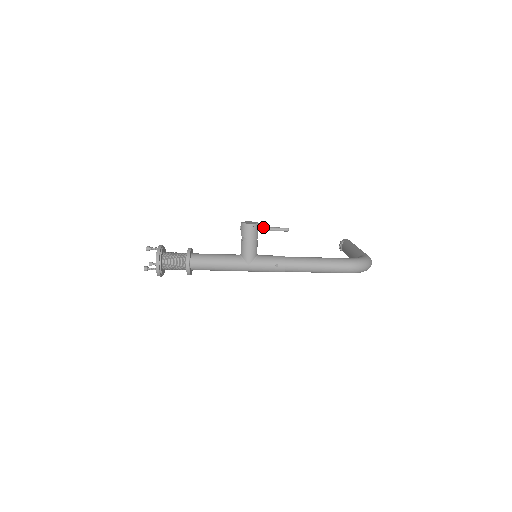
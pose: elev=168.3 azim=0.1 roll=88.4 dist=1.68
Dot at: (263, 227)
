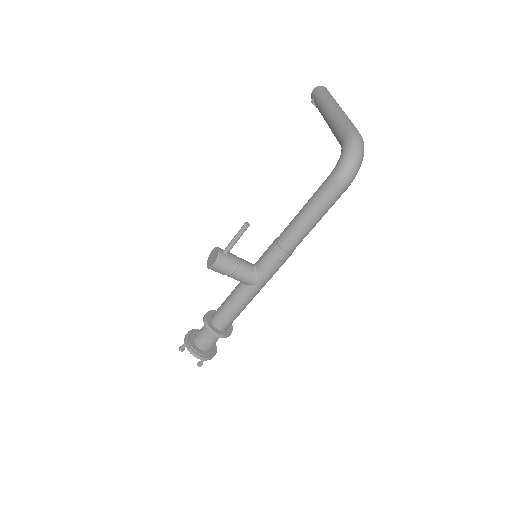
Dot at: (226, 248)
